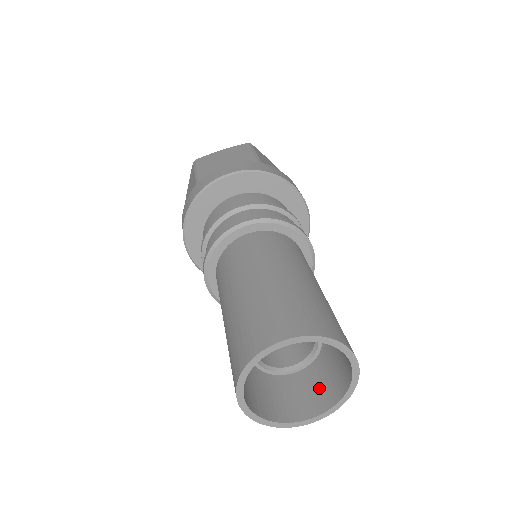
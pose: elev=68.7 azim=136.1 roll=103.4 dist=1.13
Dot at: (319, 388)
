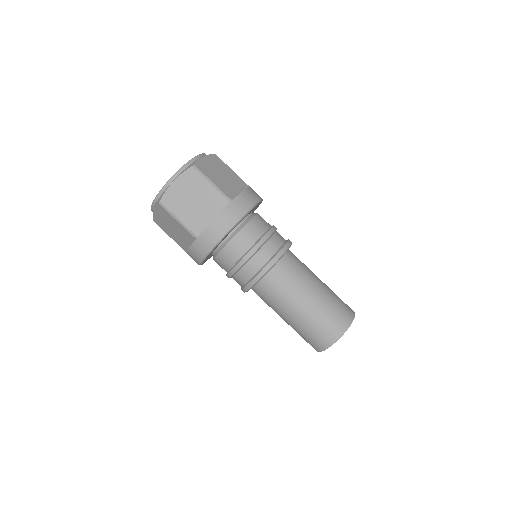
Dot at: occluded
